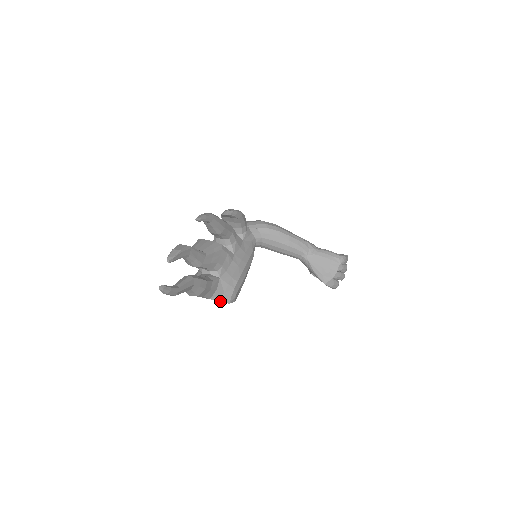
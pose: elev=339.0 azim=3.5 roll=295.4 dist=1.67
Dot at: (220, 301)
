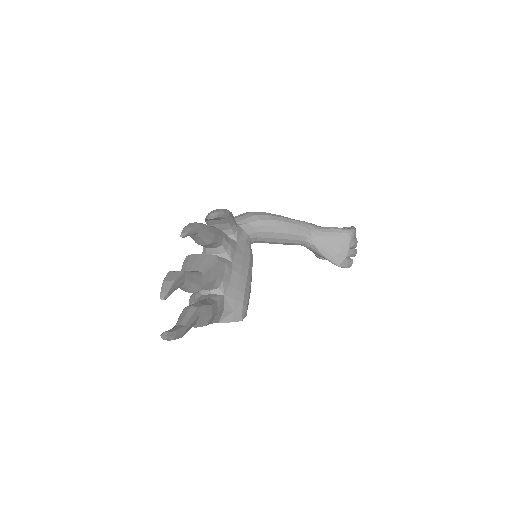
Dot at: (230, 321)
